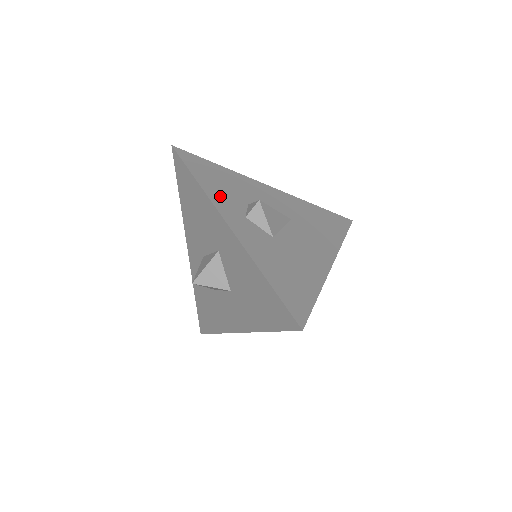
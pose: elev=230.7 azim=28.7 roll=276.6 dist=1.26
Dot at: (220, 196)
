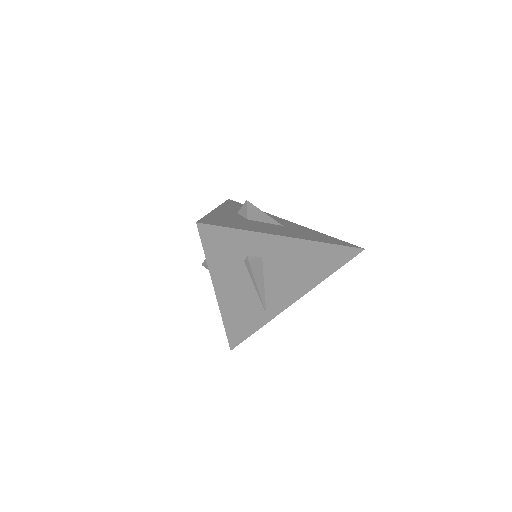
Dot at: (231, 208)
